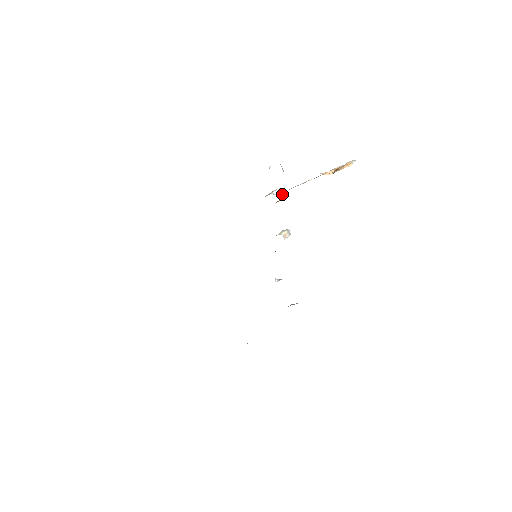
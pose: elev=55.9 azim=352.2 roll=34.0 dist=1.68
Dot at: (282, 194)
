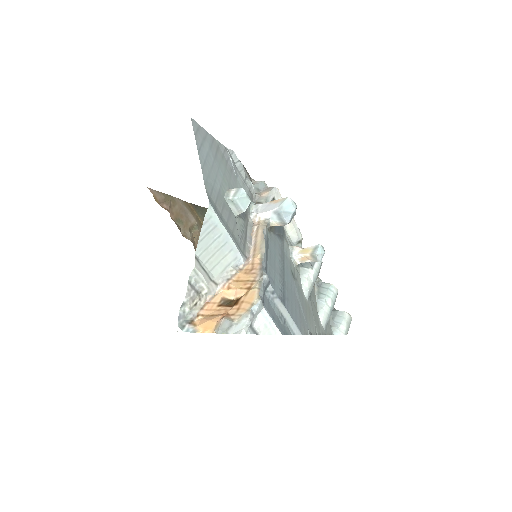
Dot at: (282, 219)
